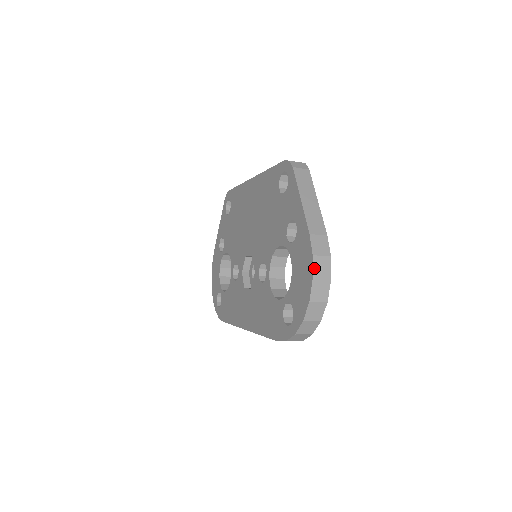
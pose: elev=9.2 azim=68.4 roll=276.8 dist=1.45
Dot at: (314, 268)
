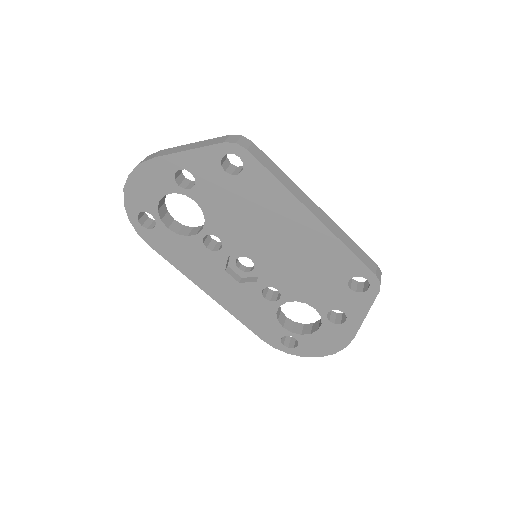
Dot at: (340, 350)
